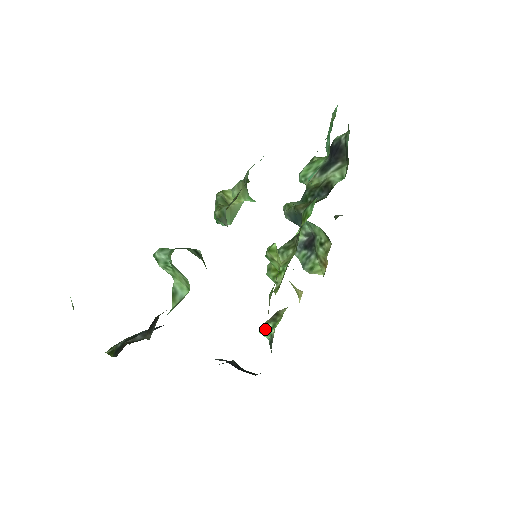
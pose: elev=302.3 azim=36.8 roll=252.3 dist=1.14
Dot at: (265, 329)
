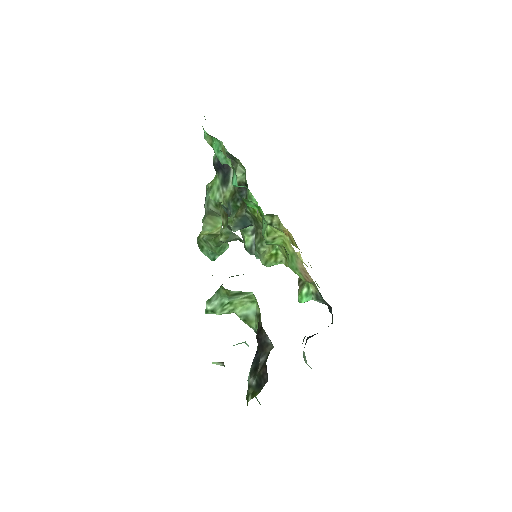
Dot at: (304, 296)
